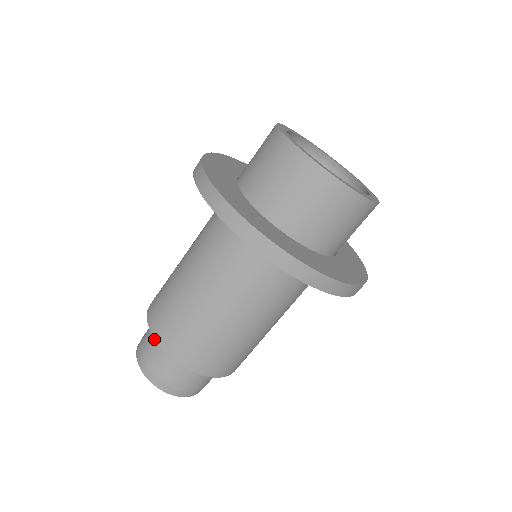
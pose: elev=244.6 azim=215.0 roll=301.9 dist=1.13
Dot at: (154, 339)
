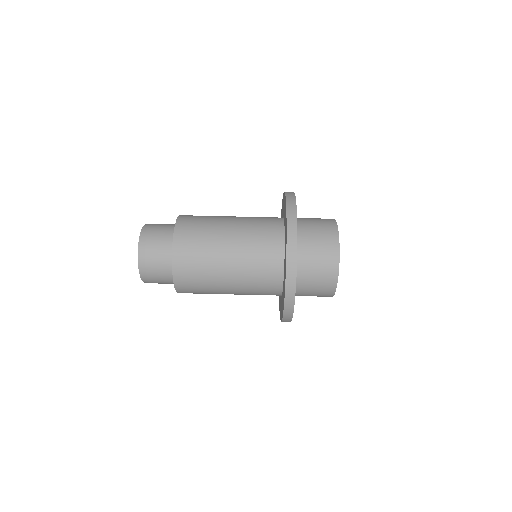
Dot at: (165, 242)
